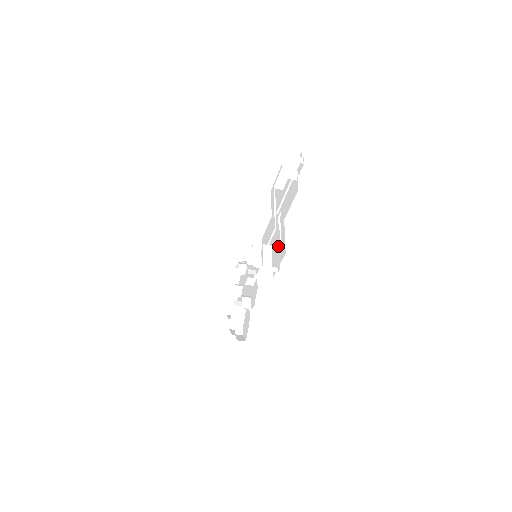
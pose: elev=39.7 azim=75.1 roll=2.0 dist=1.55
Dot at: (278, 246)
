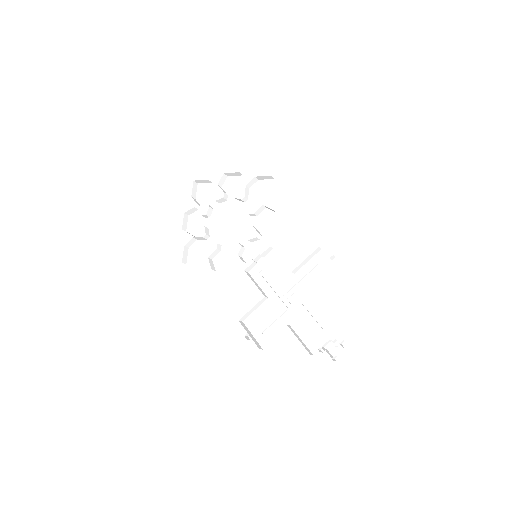
Dot at: (268, 322)
